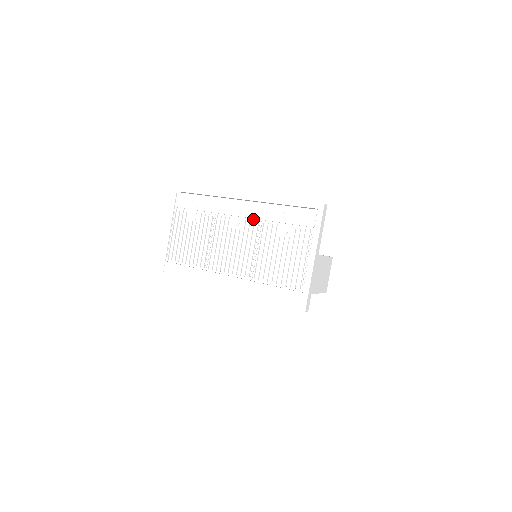
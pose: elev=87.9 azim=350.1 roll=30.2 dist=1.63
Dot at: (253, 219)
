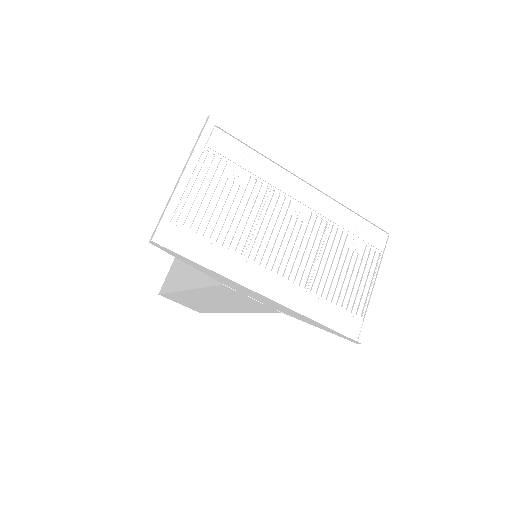
Dot at: (321, 215)
